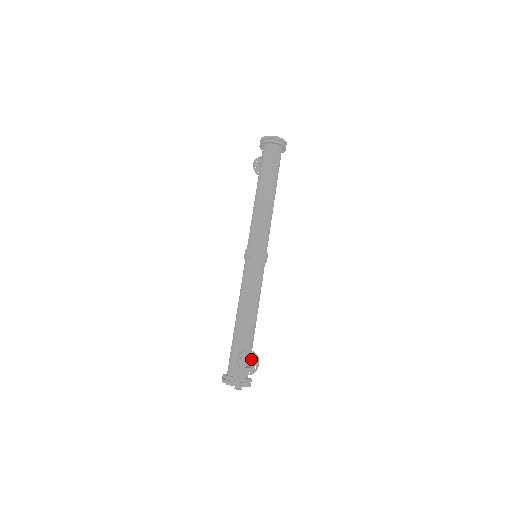
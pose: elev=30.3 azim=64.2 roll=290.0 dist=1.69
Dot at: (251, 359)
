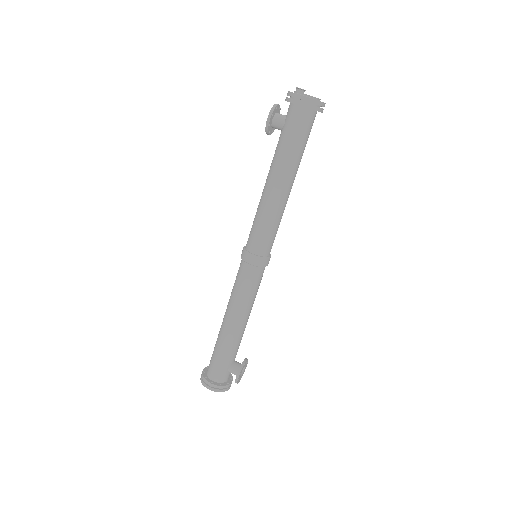
Dot at: occluded
